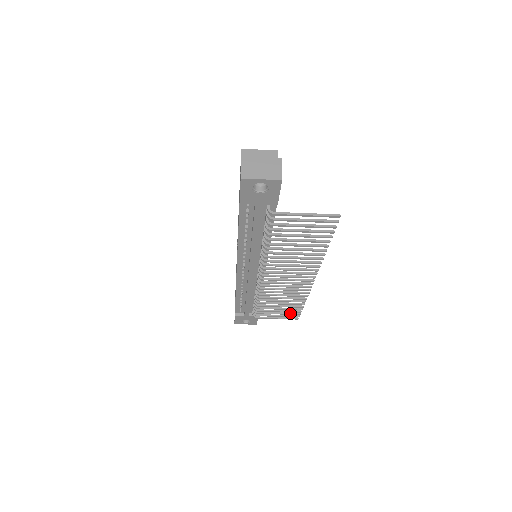
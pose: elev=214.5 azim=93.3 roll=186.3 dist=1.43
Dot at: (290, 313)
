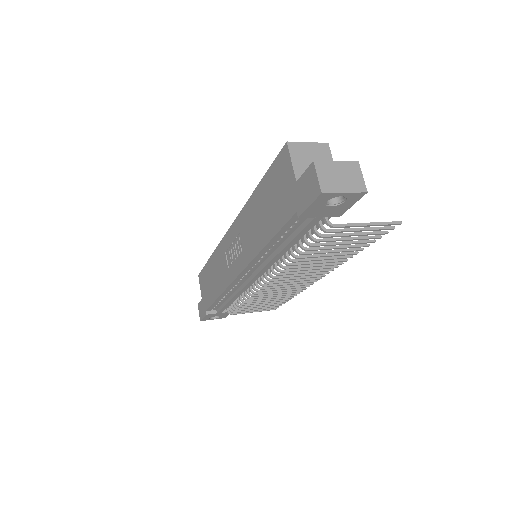
Dot at: (271, 306)
